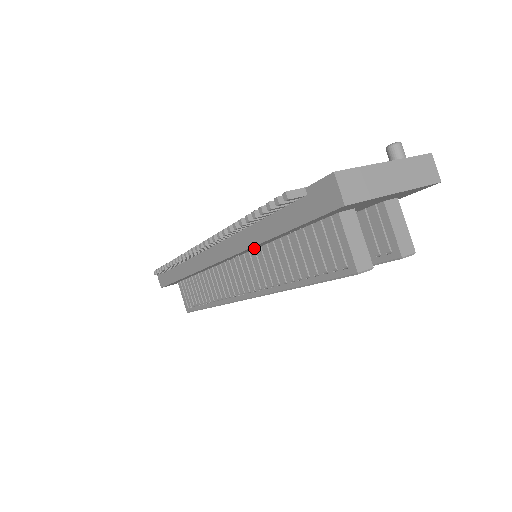
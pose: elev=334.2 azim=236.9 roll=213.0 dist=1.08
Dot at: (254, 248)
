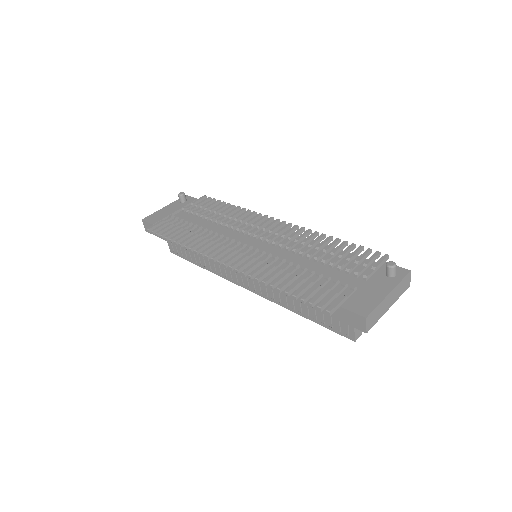
Dot at: occluded
